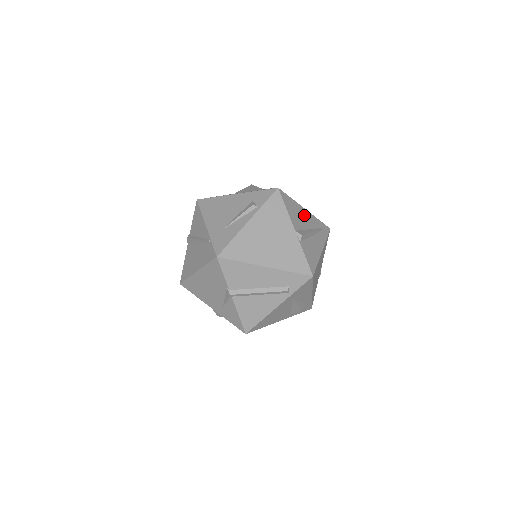
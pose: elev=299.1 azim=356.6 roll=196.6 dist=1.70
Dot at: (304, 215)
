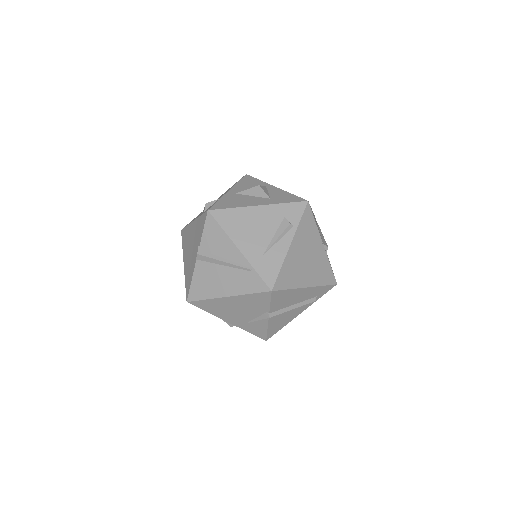
Dot at: occluded
